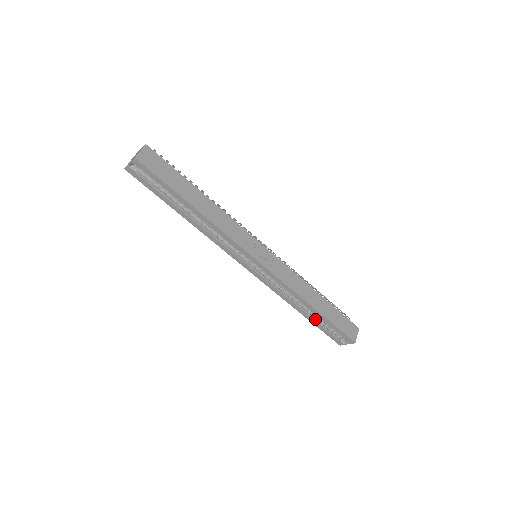
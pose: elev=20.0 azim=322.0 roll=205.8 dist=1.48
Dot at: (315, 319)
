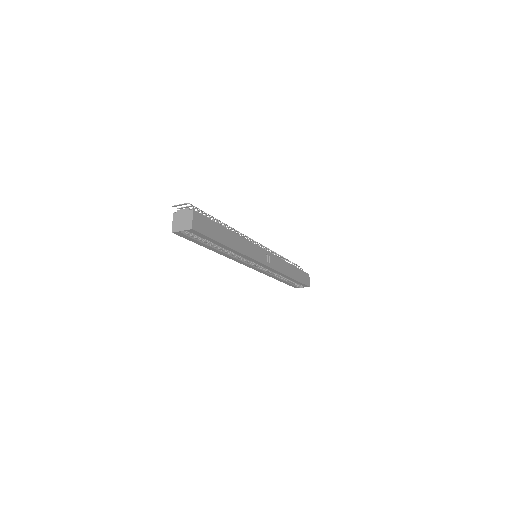
Dot at: (286, 280)
